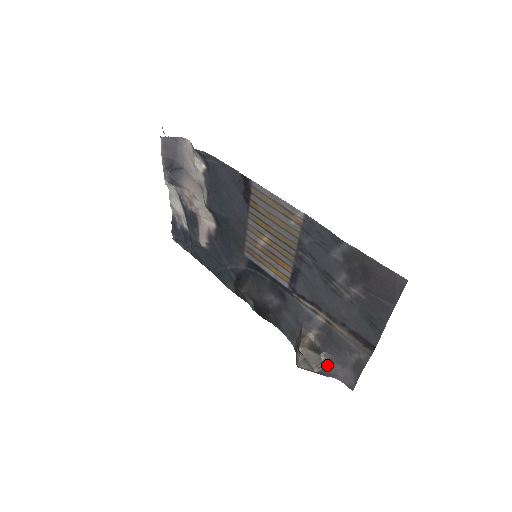
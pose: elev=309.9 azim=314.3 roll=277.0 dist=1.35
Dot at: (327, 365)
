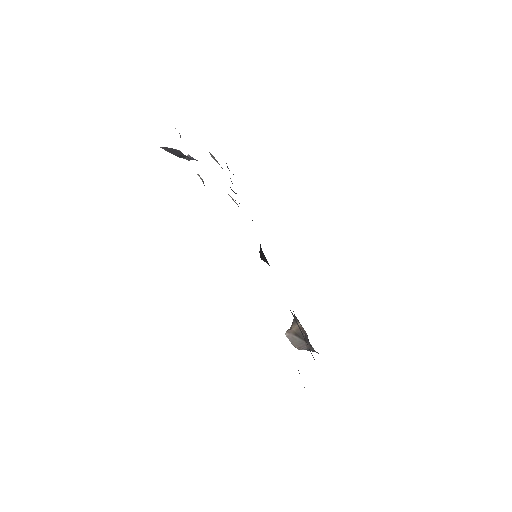
Dot at: (309, 348)
